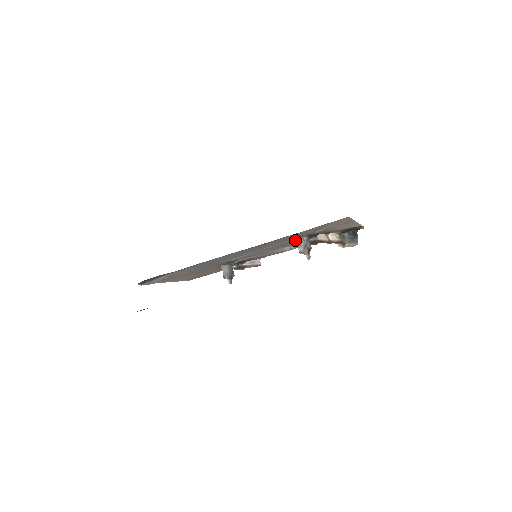
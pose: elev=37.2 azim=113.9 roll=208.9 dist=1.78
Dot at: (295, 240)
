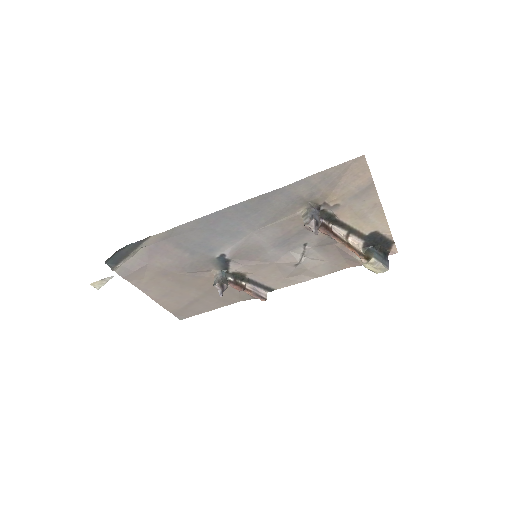
Dot at: (301, 214)
